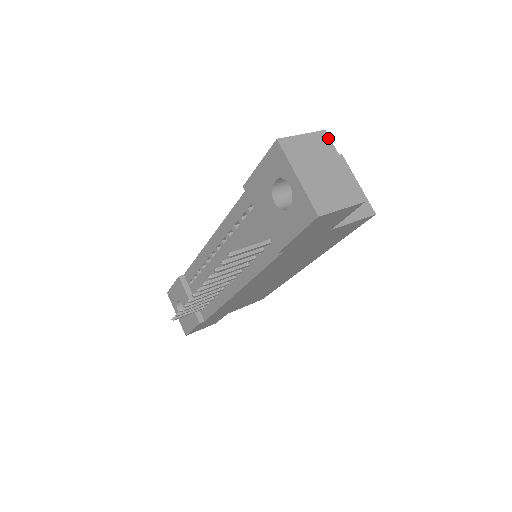
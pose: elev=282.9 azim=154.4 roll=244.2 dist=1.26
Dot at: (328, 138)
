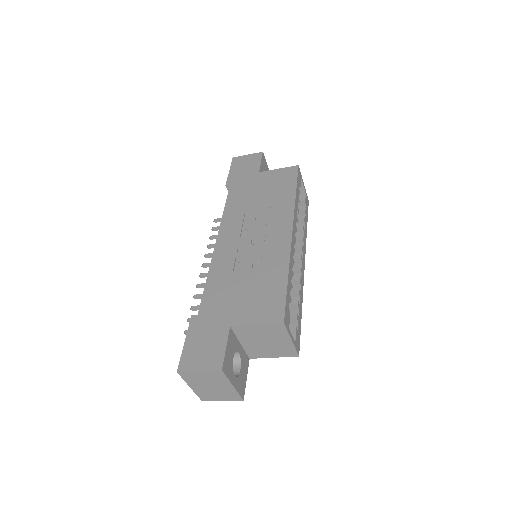
Dot at: (223, 374)
